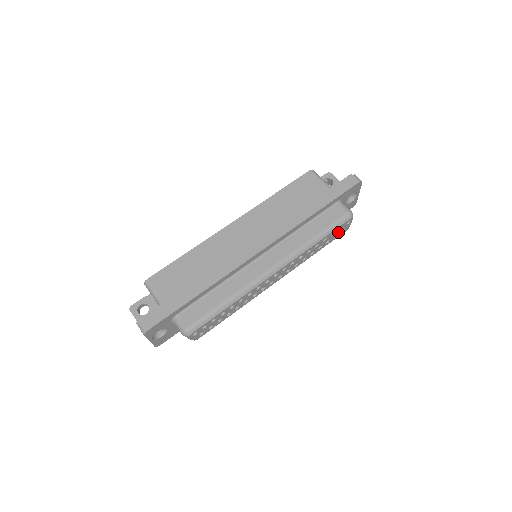
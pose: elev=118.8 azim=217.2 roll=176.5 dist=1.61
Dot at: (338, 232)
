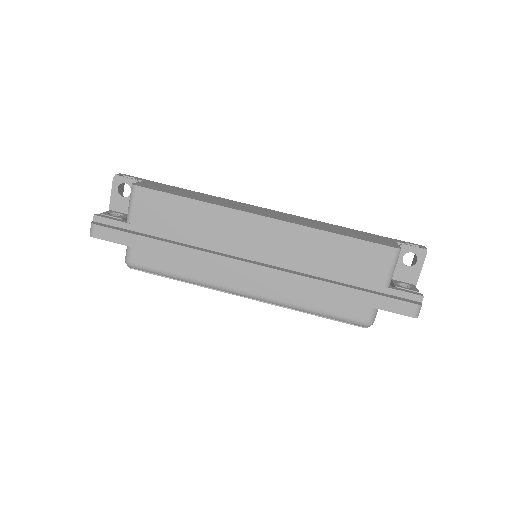
Dot at: occluded
